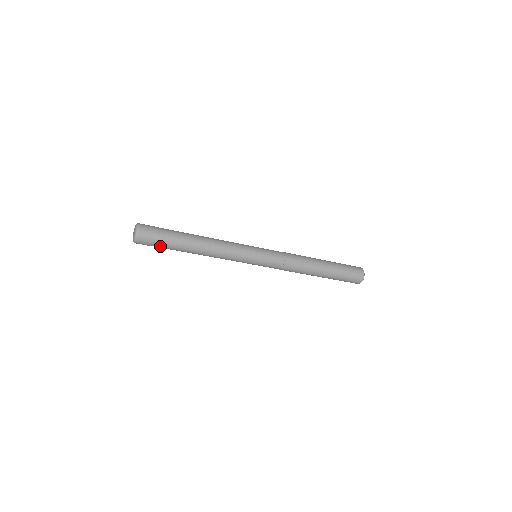
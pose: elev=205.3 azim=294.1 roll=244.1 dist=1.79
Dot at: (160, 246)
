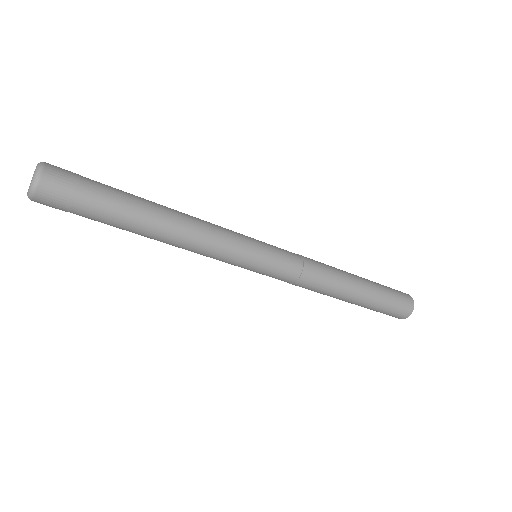
Dot at: (89, 198)
